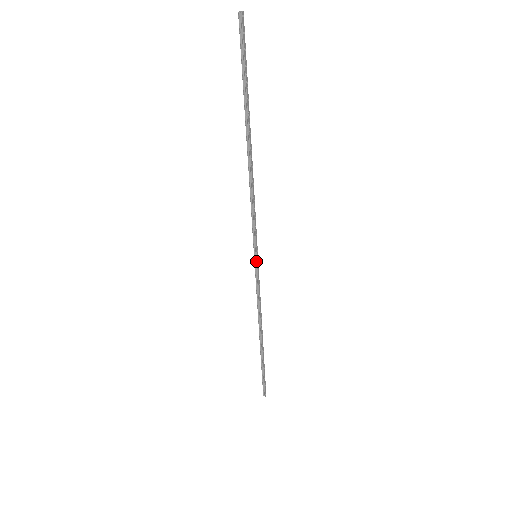
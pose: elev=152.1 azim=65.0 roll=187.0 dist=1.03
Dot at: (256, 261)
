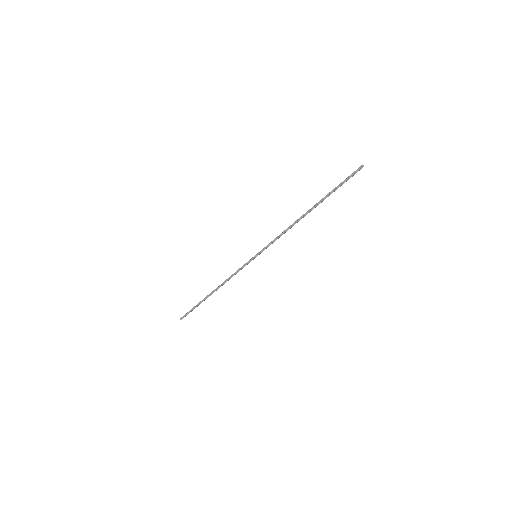
Dot at: (254, 258)
